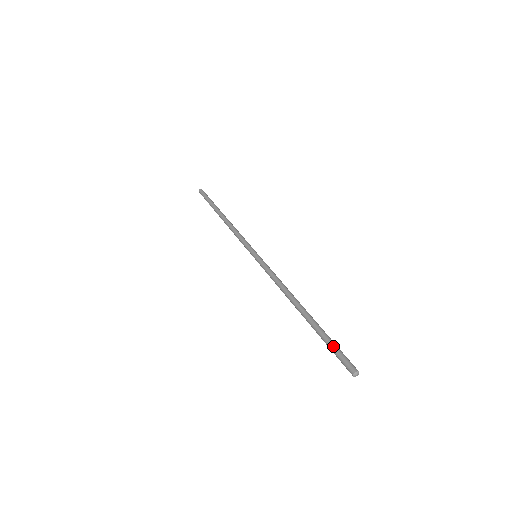
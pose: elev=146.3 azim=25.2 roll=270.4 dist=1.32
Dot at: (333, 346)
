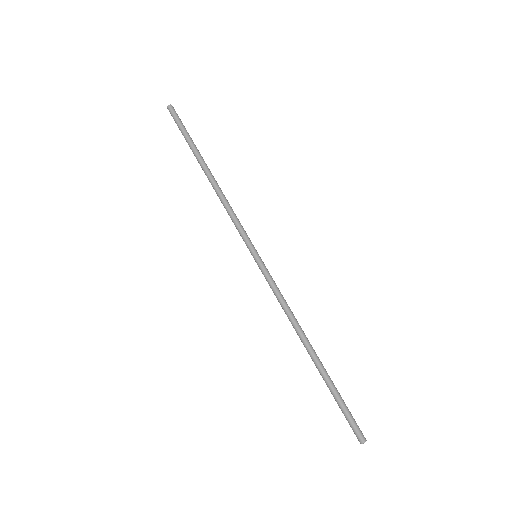
Dot at: (341, 410)
